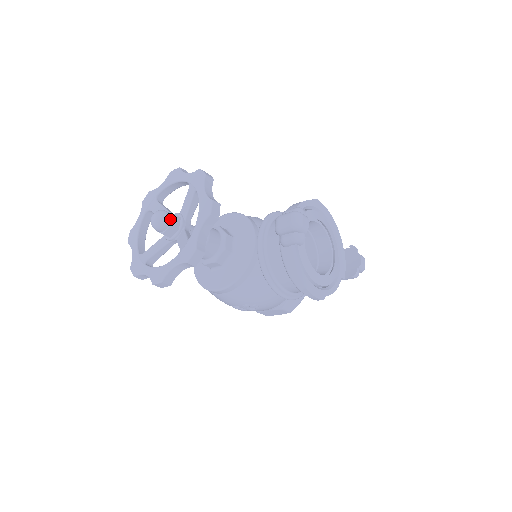
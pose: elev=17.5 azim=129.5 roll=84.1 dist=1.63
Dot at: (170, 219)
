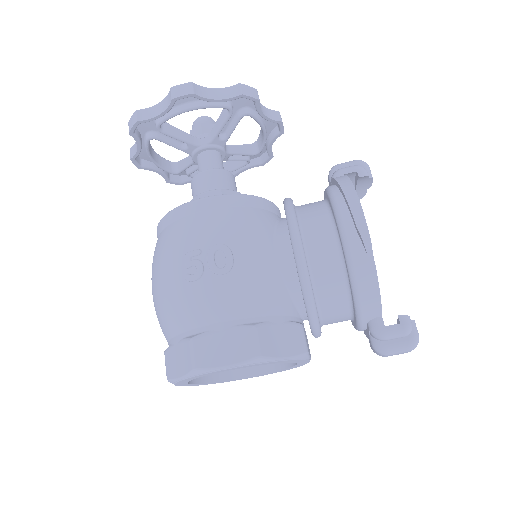
Dot at: occluded
